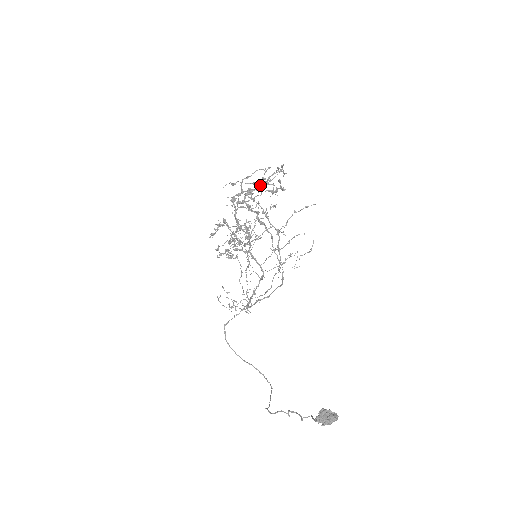
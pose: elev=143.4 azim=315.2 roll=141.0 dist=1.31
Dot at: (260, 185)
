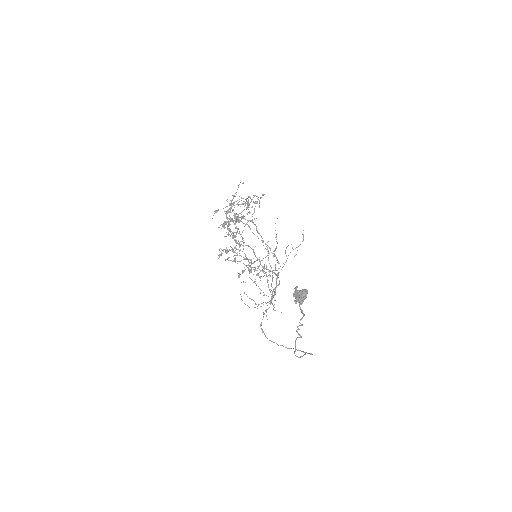
Dot at: (233, 203)
